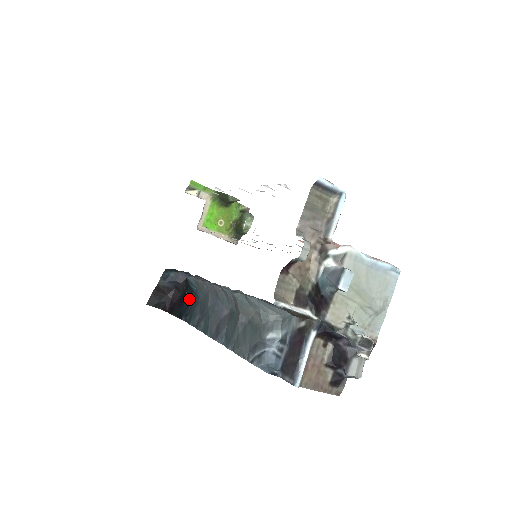
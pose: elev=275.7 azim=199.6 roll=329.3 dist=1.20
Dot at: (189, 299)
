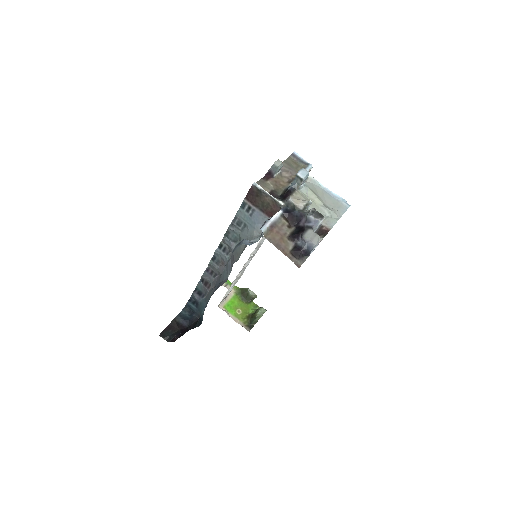
Dot at: occluded
